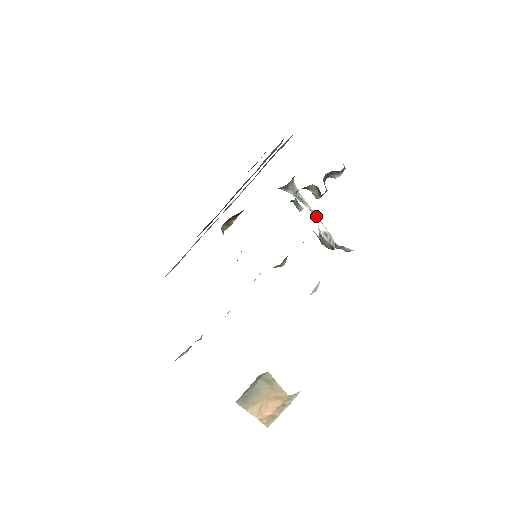
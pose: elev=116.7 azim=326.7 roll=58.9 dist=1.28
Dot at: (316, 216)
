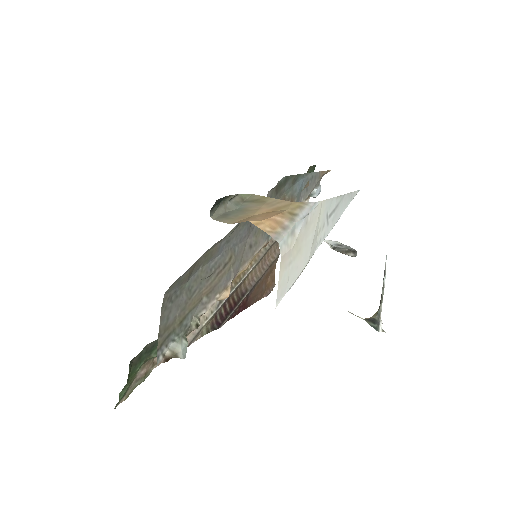
Dot at: occluded
